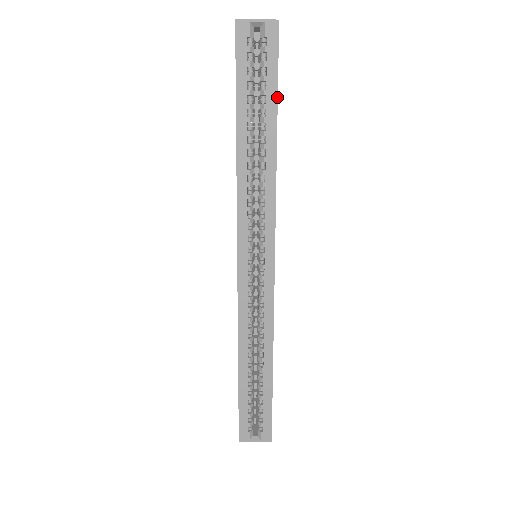
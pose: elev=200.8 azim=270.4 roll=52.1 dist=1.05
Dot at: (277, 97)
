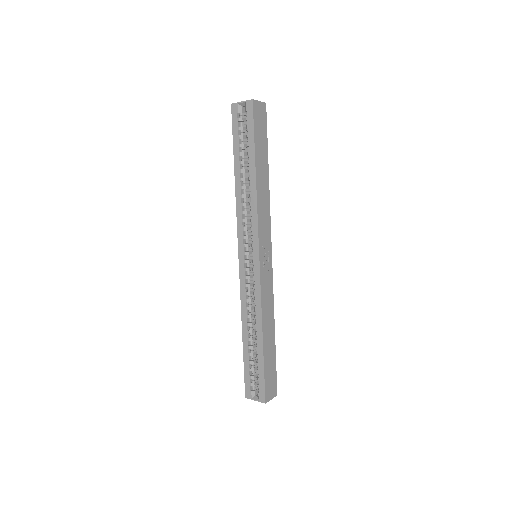
Dot at: (254, 146)
